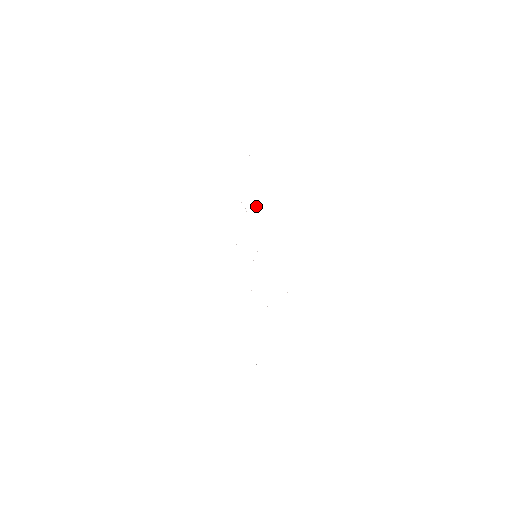
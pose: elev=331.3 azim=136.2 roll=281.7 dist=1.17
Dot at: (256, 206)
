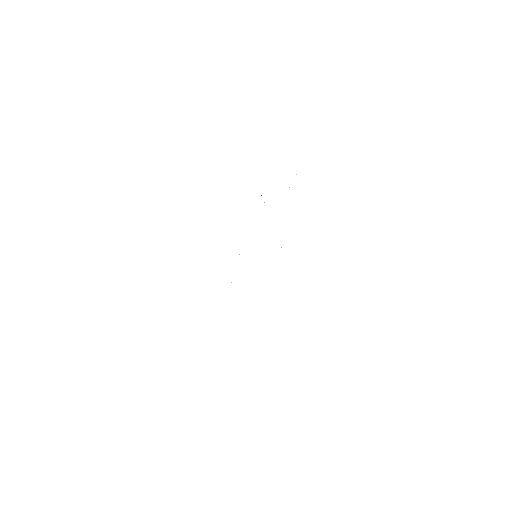
Dot at: occluded
